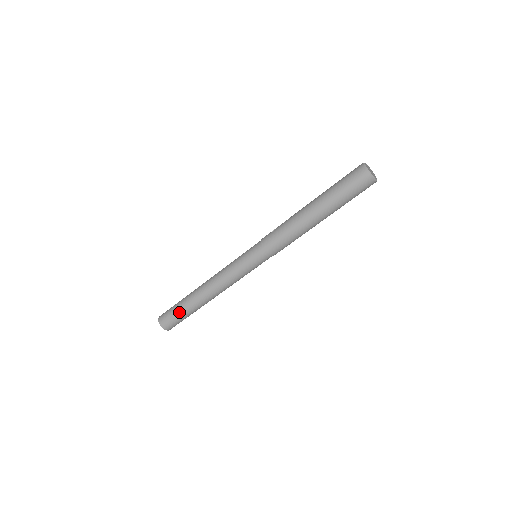
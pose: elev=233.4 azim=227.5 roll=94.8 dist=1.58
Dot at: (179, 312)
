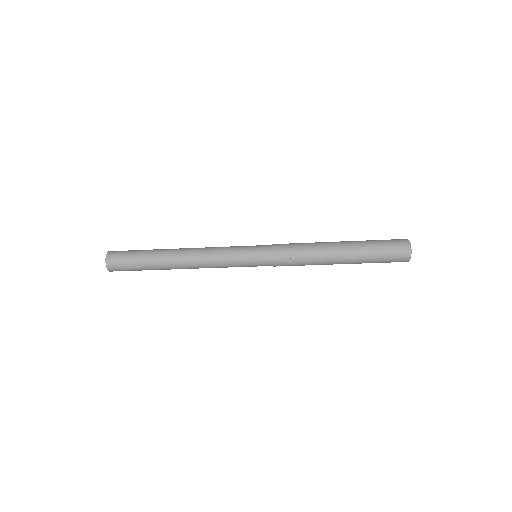
Dot at: (141, 270)
